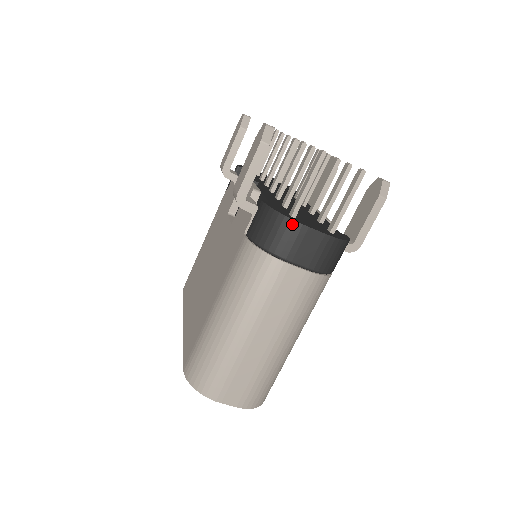
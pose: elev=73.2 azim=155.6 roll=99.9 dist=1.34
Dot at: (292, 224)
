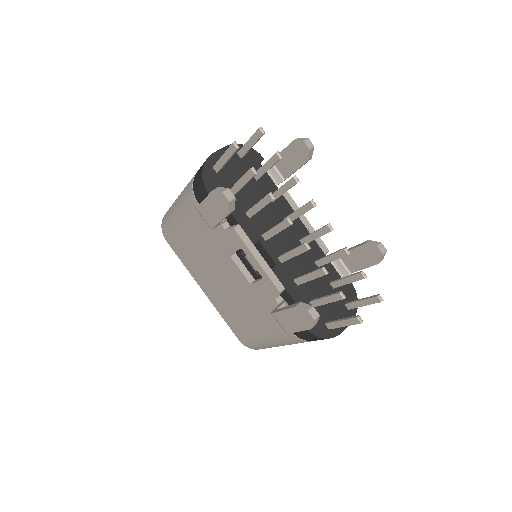
Dot at: occluded
